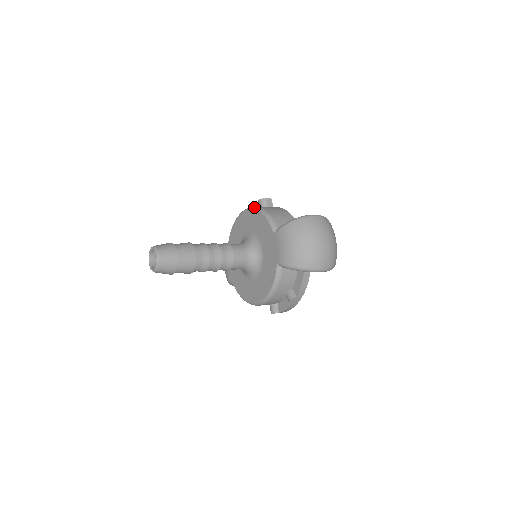
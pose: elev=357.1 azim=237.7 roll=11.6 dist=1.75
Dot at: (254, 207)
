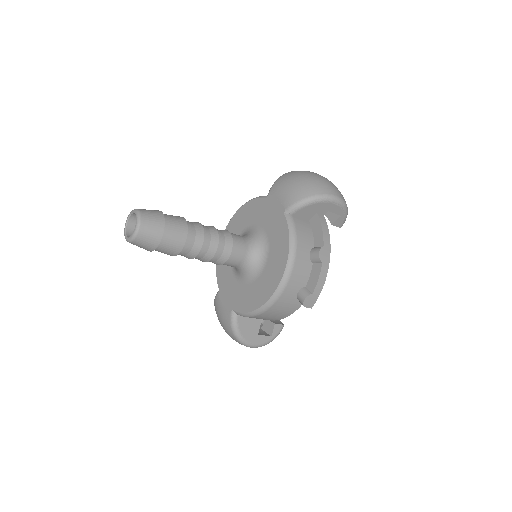
Dot at: (235, 213)
